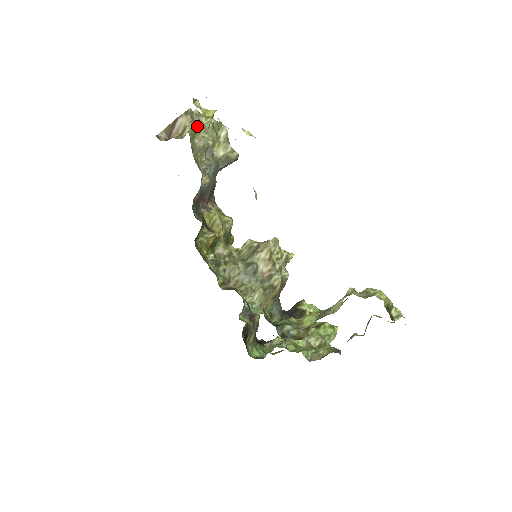
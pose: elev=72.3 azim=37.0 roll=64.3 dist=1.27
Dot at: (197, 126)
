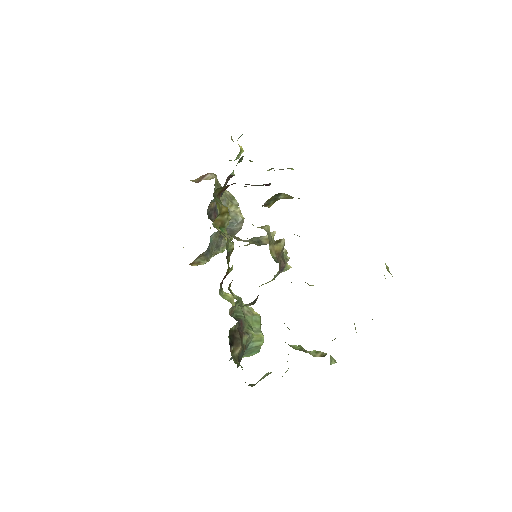
Dot at: (220, 185)
